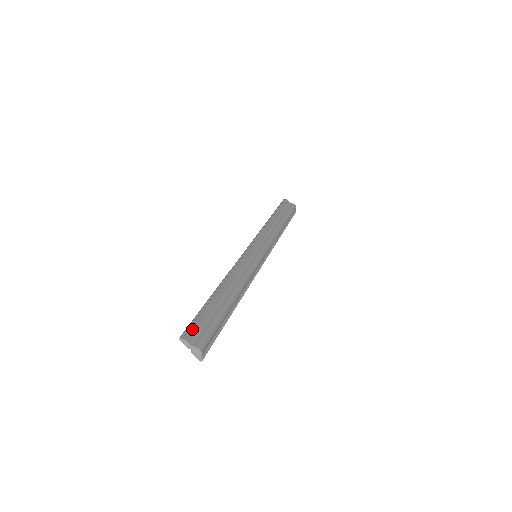
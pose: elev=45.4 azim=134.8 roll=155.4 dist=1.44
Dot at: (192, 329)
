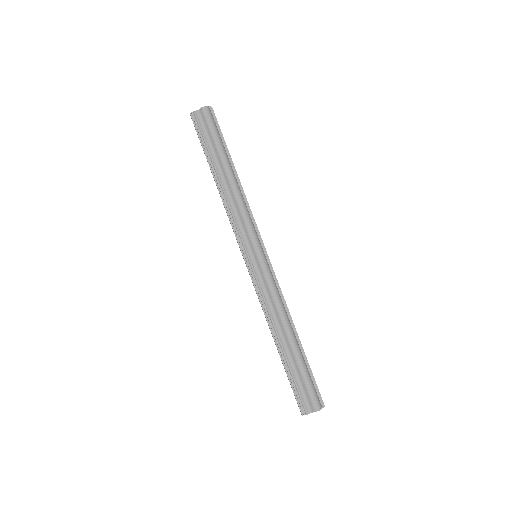
Dot at: (300, 401)
